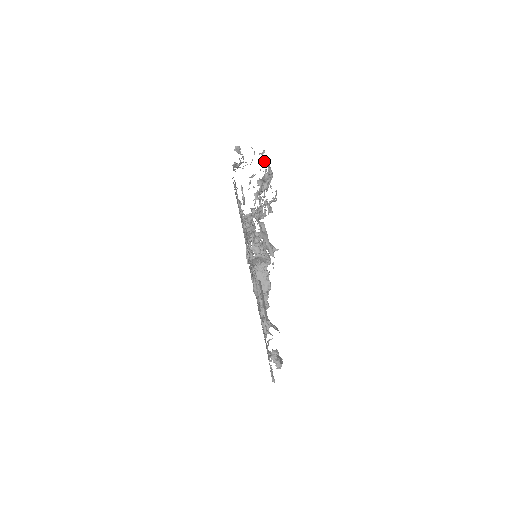
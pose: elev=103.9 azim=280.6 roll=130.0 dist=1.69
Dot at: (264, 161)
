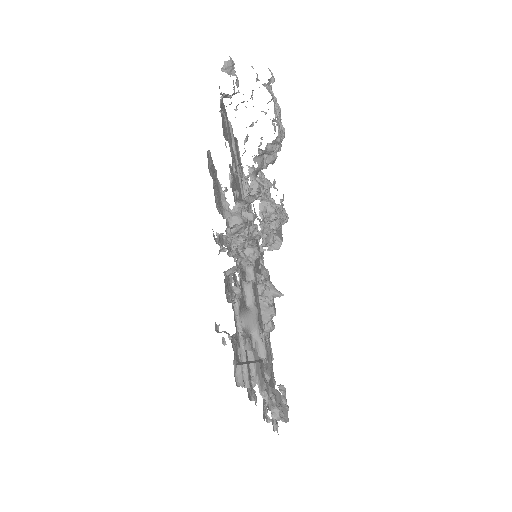
Dot at: (272, 99)
